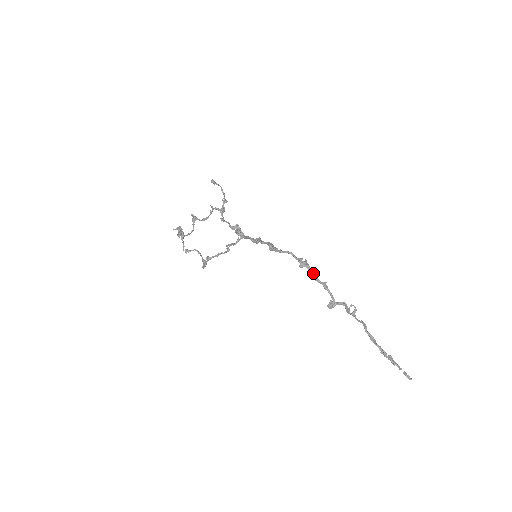
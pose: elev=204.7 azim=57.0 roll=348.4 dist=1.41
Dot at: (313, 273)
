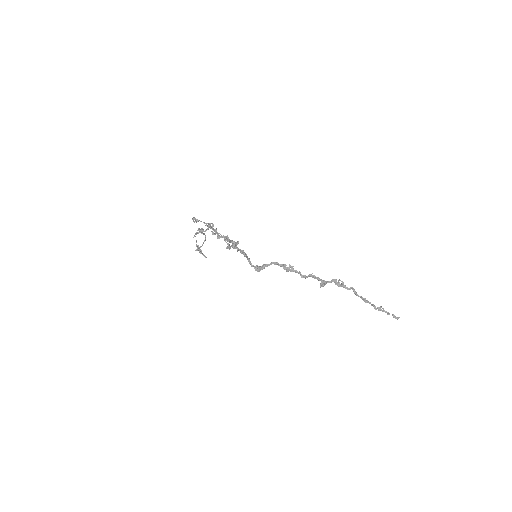
Dot at: (298, 273)
